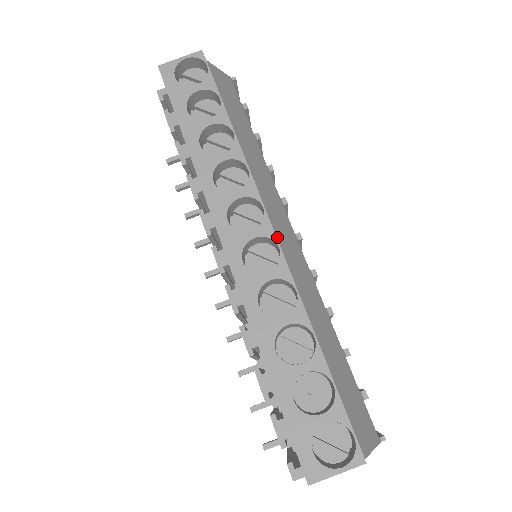
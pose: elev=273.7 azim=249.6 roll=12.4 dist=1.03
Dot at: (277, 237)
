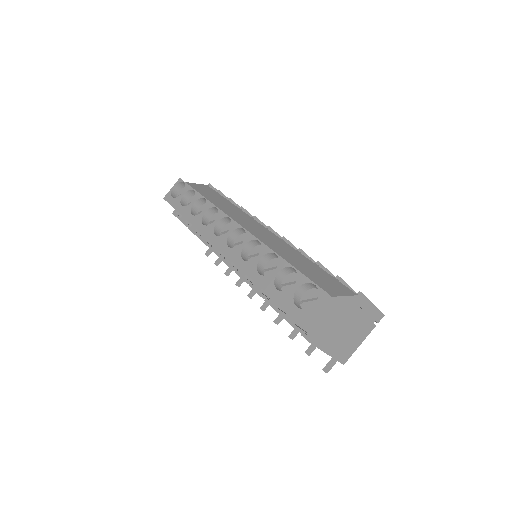
Dot at: (246, 228)
